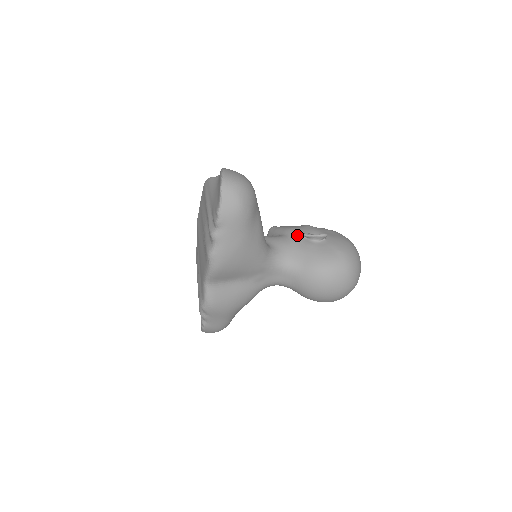
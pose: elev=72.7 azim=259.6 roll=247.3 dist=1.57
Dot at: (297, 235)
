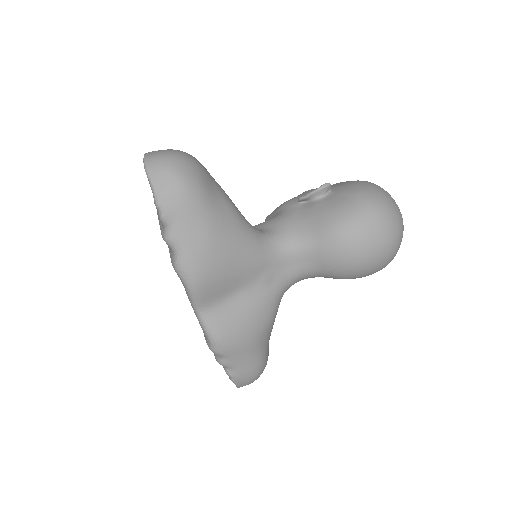
Dot at: (294, 204)
